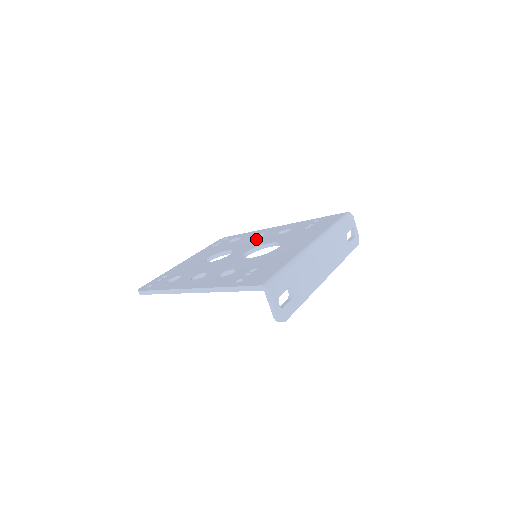
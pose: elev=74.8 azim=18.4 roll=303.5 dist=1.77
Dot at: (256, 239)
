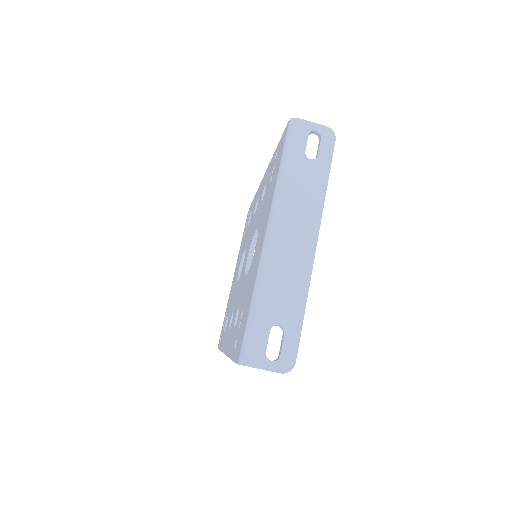
Dot at: (254, 218)
